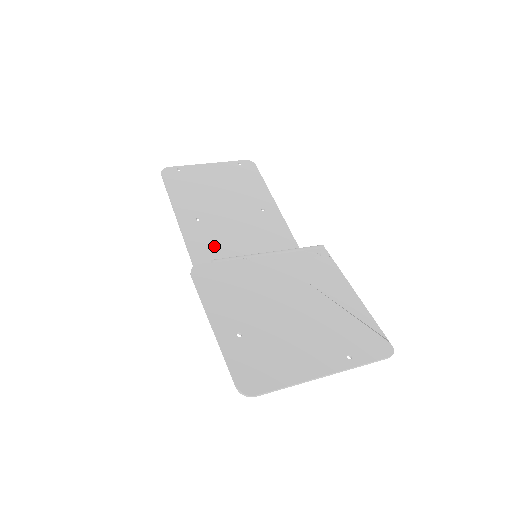
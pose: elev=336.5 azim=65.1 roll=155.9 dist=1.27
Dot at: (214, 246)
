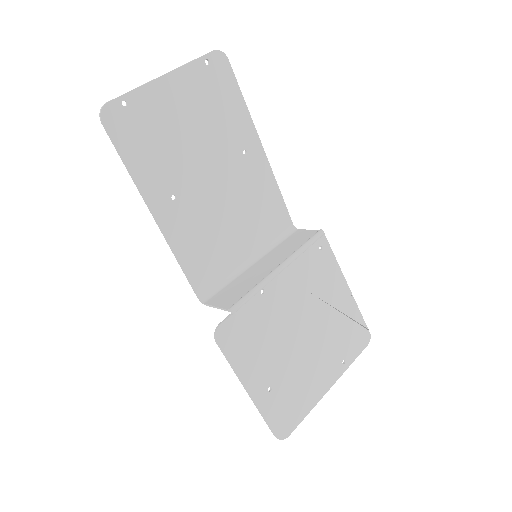
Dot at: (200, 234)
